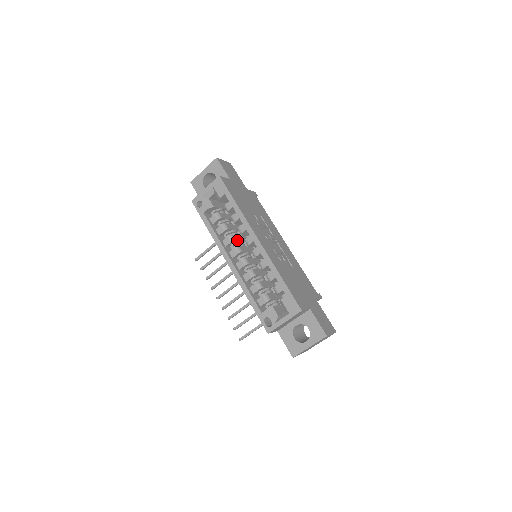
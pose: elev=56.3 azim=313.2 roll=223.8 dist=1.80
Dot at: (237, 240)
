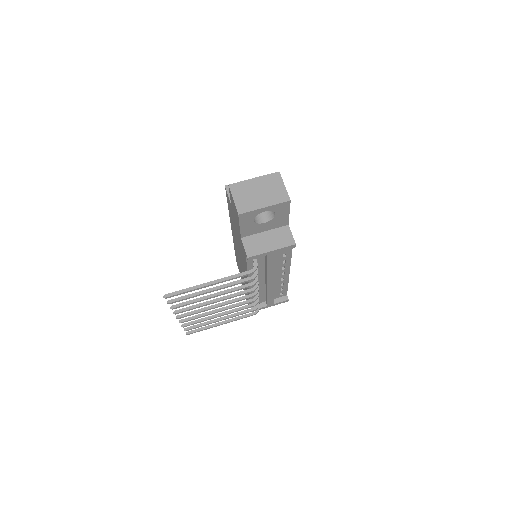
Dot at: occluded
